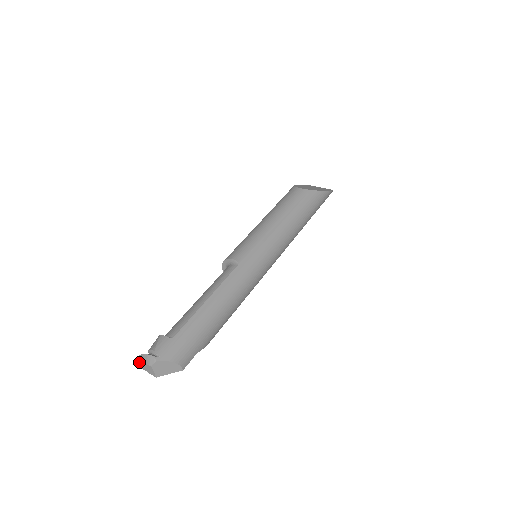
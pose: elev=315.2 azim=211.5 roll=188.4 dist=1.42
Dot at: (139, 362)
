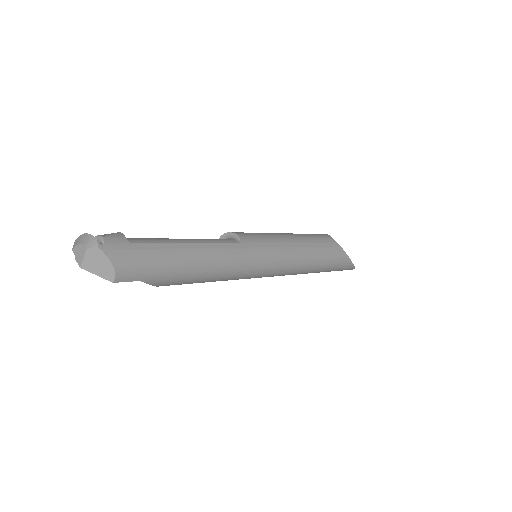
Dot at: (74, 242)
